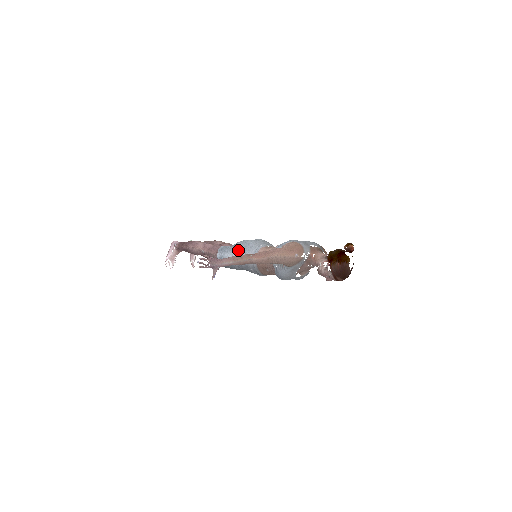
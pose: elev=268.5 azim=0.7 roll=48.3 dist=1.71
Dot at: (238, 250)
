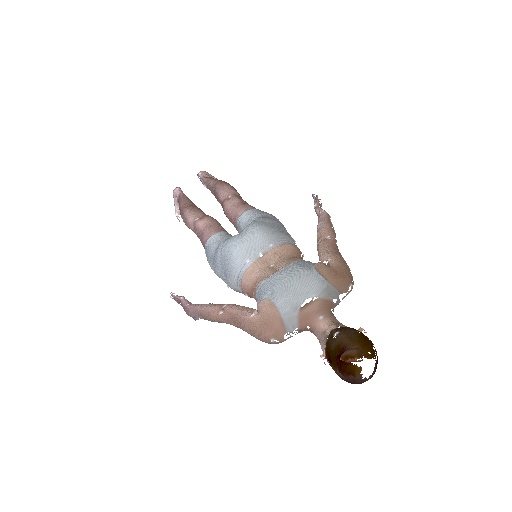
Dot at: (218, 269)
